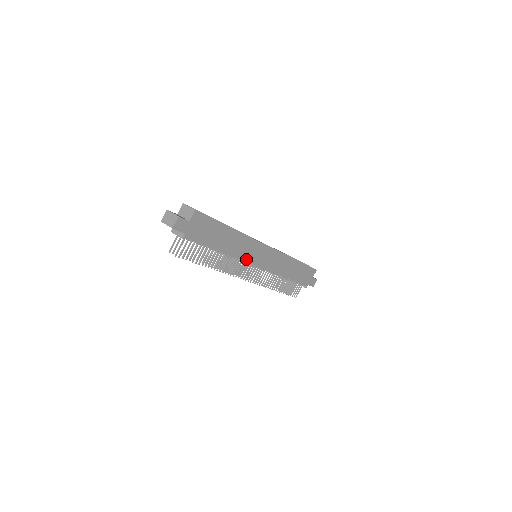
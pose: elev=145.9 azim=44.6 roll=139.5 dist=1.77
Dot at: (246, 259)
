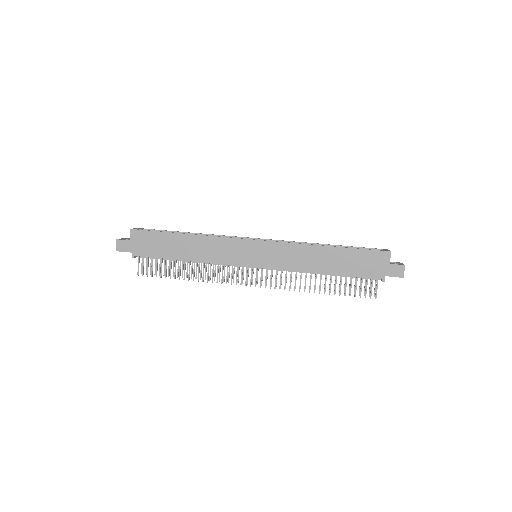
Dot at: (229, 261)
